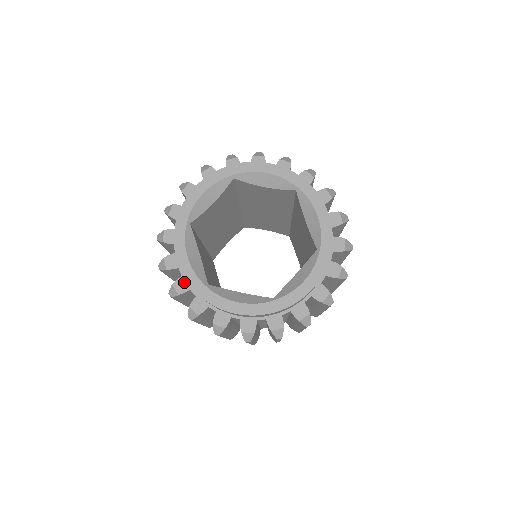
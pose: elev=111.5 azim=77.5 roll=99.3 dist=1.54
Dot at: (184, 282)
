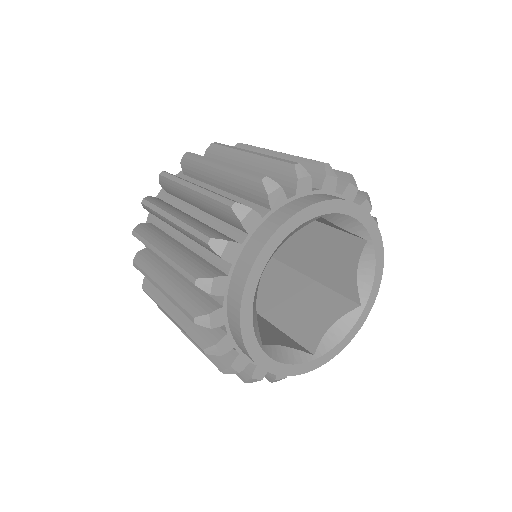
Dot at: occluded
